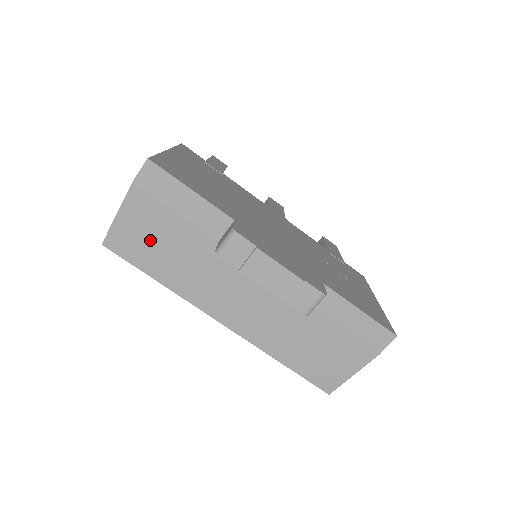
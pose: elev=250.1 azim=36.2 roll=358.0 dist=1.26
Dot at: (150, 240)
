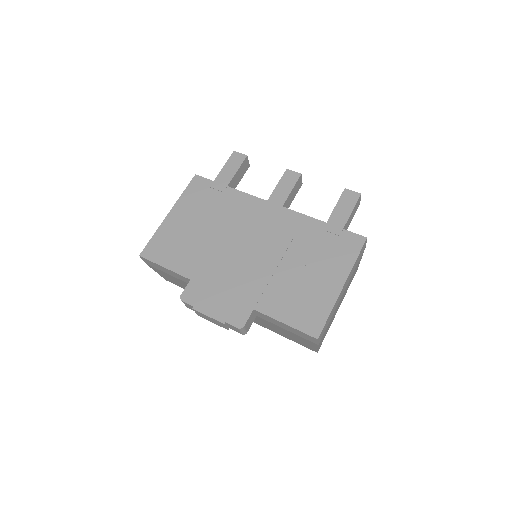
Dot at: (176, 282)
